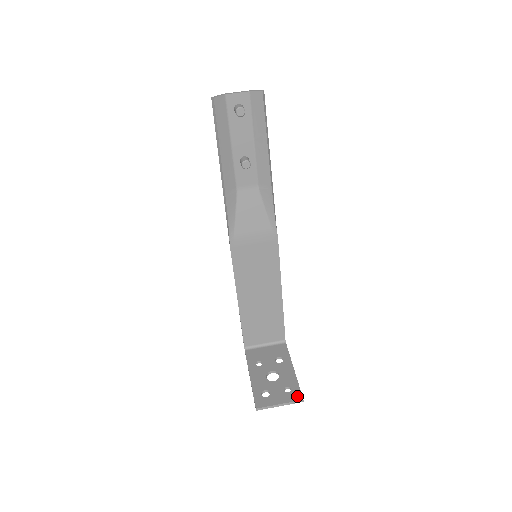
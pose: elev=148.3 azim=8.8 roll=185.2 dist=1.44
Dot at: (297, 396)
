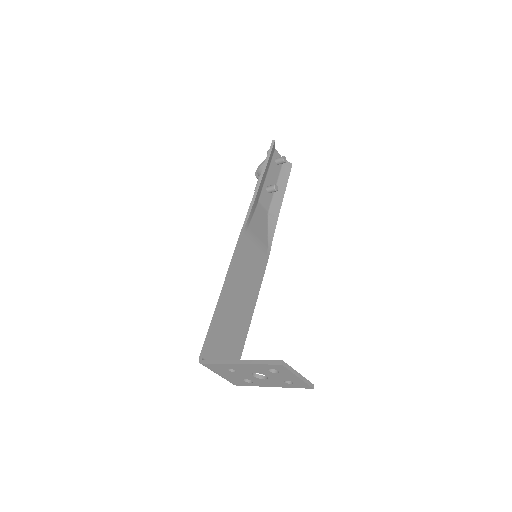
Dot at: occluded
